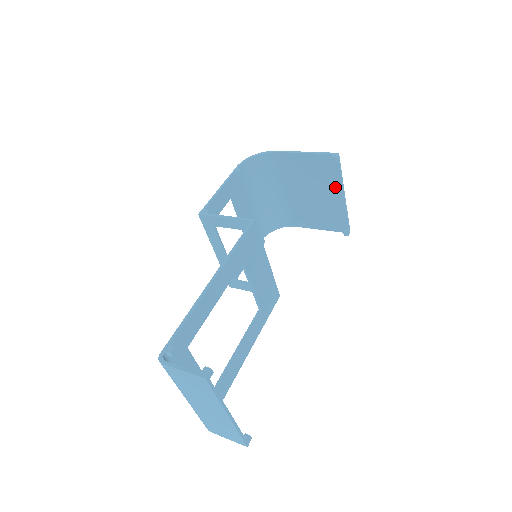
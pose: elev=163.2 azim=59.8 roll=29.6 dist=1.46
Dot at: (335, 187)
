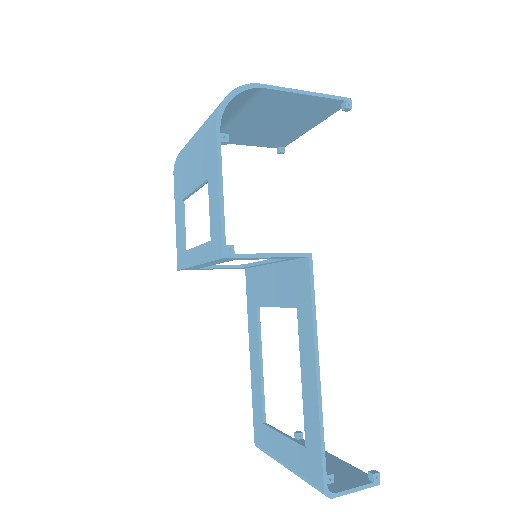
Dot at: (311, 122)
